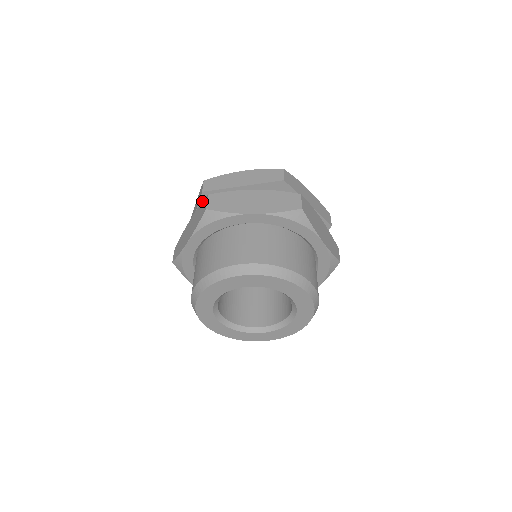
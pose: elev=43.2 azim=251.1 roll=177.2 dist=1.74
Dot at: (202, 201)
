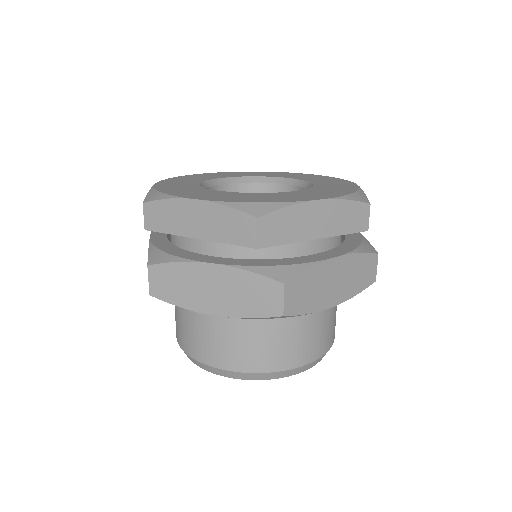
Dot at: occluded
